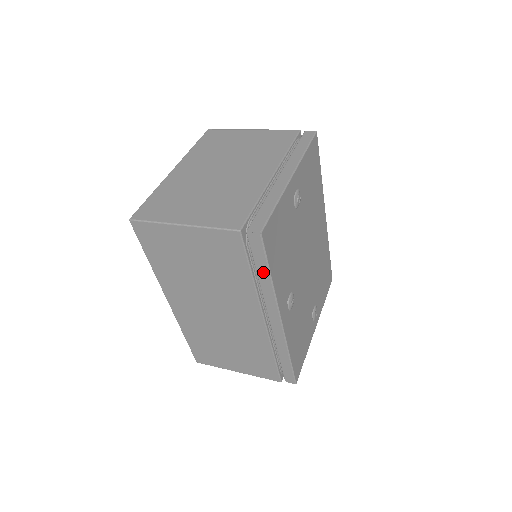
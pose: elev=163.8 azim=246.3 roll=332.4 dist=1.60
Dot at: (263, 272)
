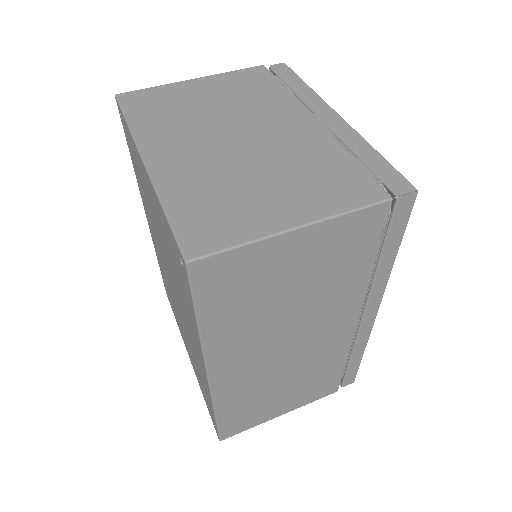
Dot at: (391, 251)
